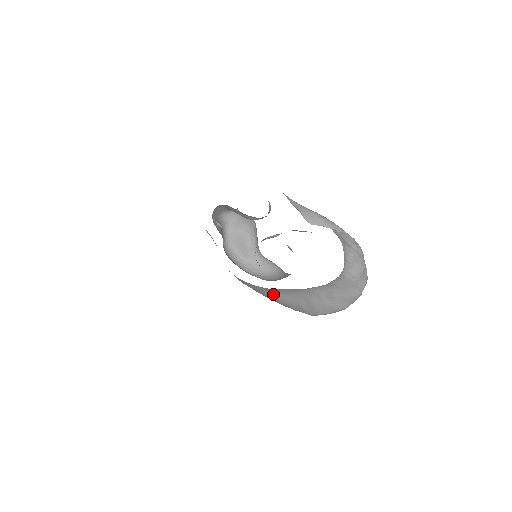
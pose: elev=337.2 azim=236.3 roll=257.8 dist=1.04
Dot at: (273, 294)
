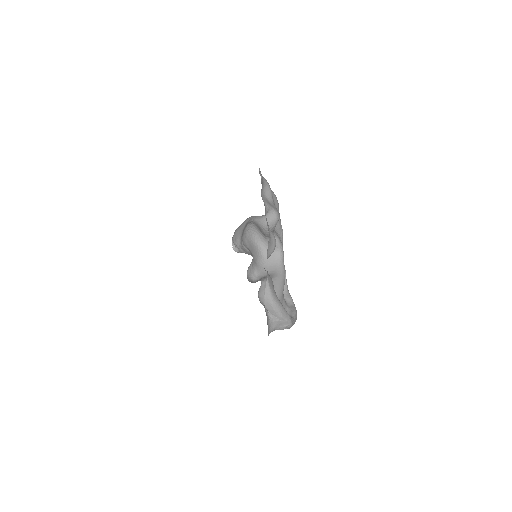
Dot at: occluded
